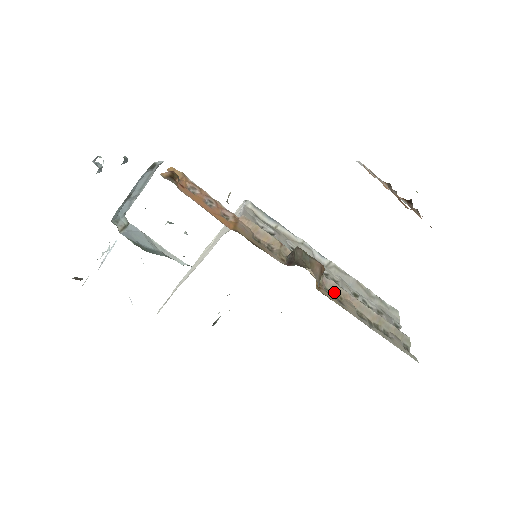
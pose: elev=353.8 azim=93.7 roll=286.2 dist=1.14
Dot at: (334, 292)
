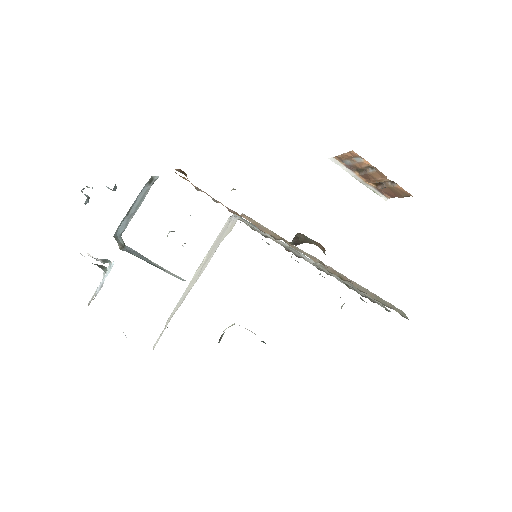
Dot at: (335, 274)
